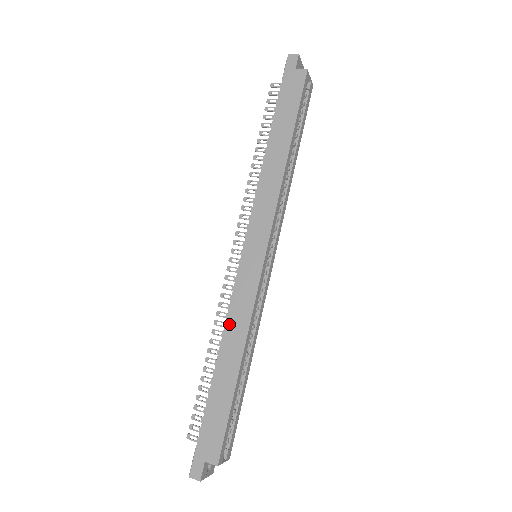
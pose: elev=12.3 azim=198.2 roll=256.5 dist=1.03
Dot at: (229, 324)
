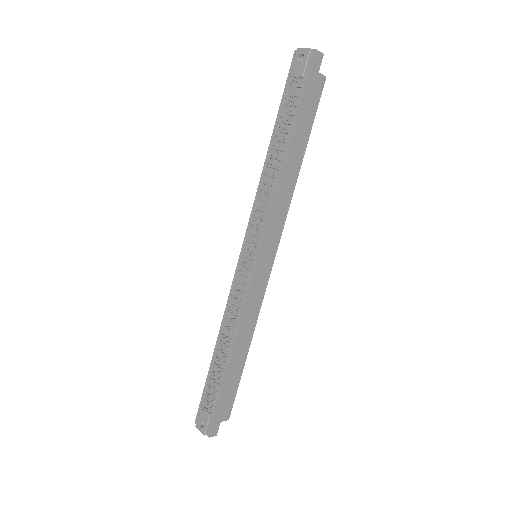
Dot at: (244, 322)
